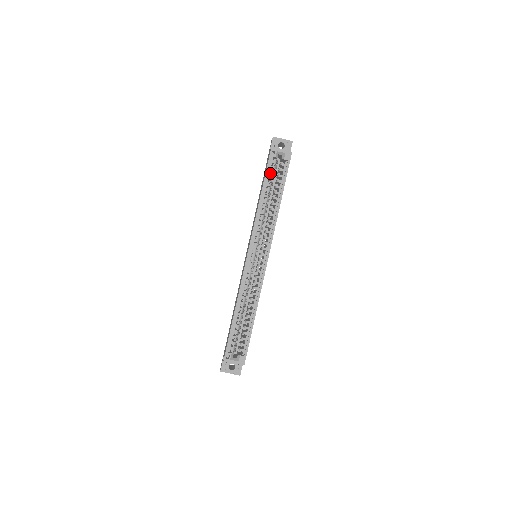
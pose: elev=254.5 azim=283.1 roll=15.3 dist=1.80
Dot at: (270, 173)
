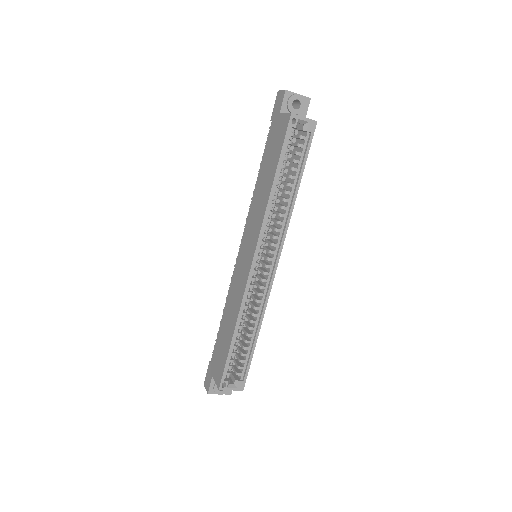
Dot at: (286, 150)
